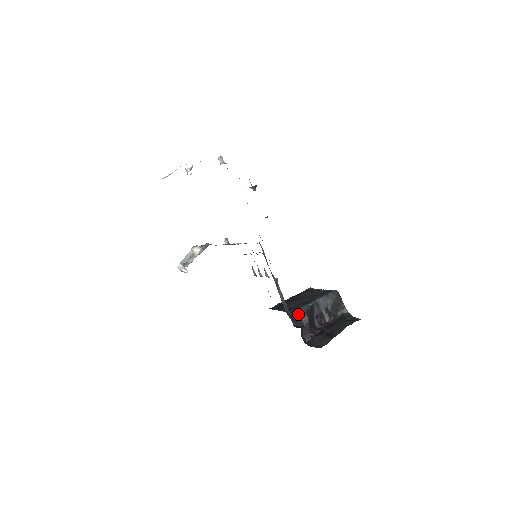
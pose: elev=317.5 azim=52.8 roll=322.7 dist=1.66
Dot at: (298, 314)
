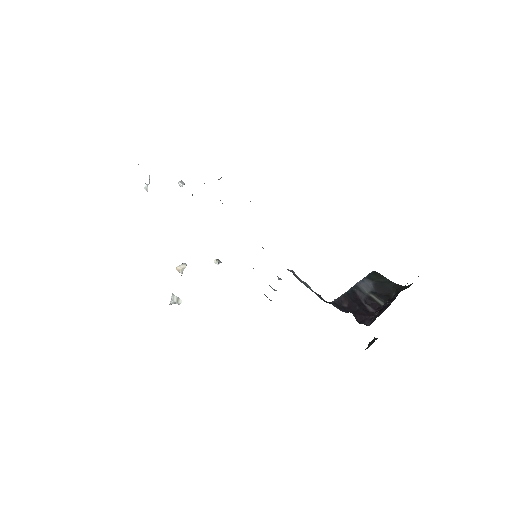
Dot at: (339, 302)
